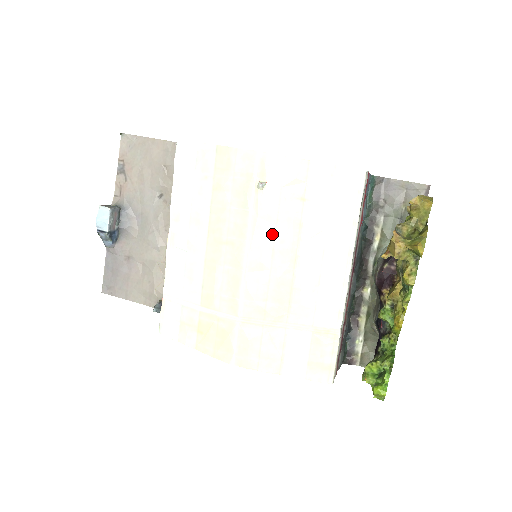
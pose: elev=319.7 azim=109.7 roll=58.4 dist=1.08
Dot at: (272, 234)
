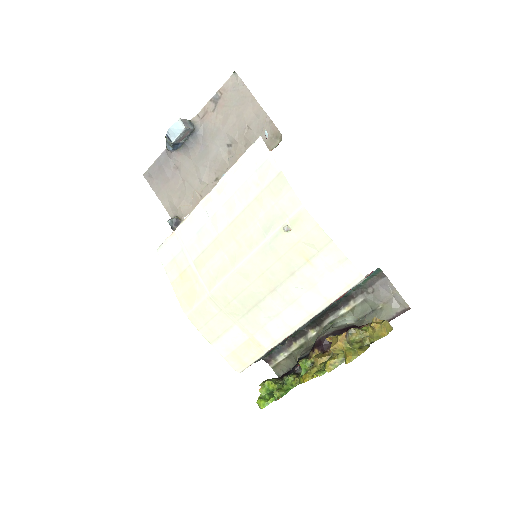
Dot at: (270, 264)
